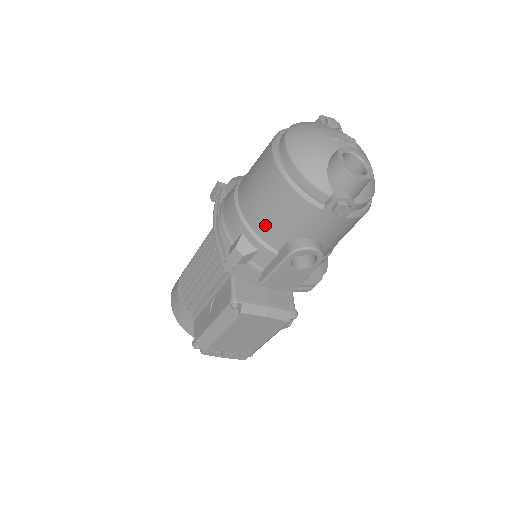
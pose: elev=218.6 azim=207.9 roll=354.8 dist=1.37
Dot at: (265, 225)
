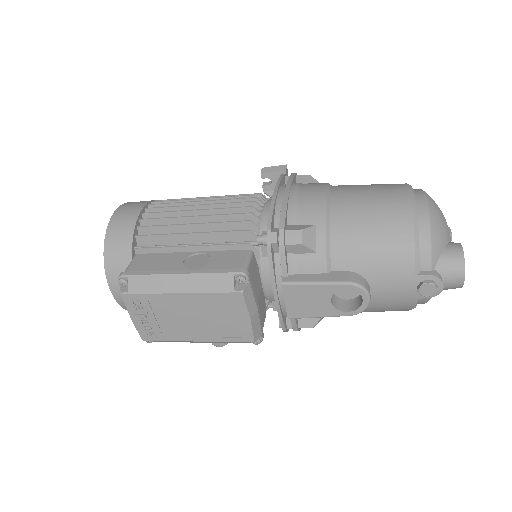
Dot at: (349, 239)
